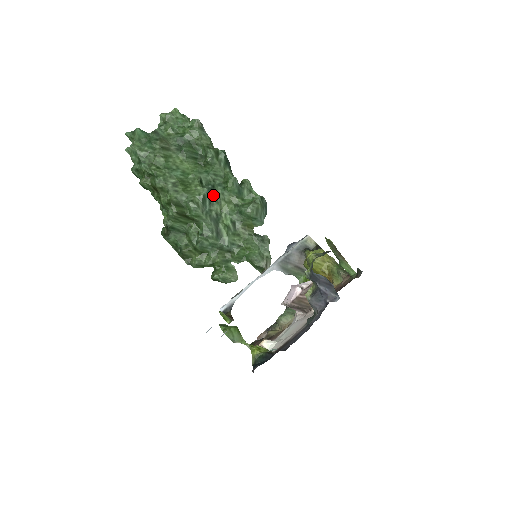
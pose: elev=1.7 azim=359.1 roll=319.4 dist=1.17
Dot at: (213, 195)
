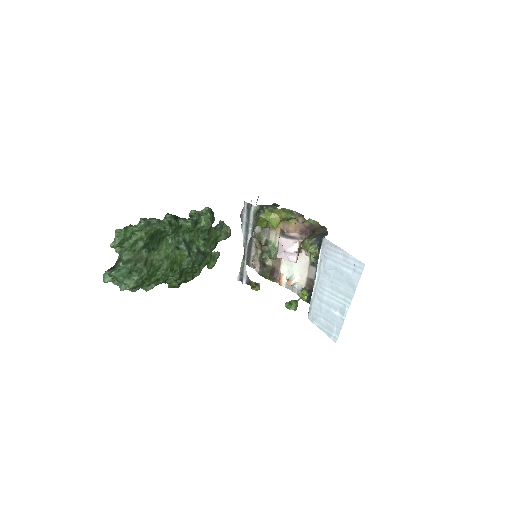
Dot at: (188, 245)
